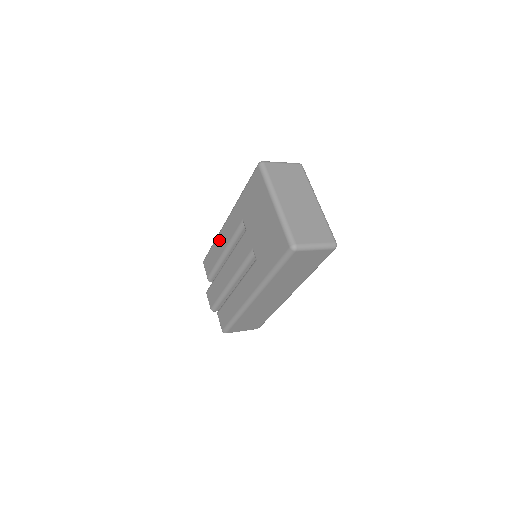
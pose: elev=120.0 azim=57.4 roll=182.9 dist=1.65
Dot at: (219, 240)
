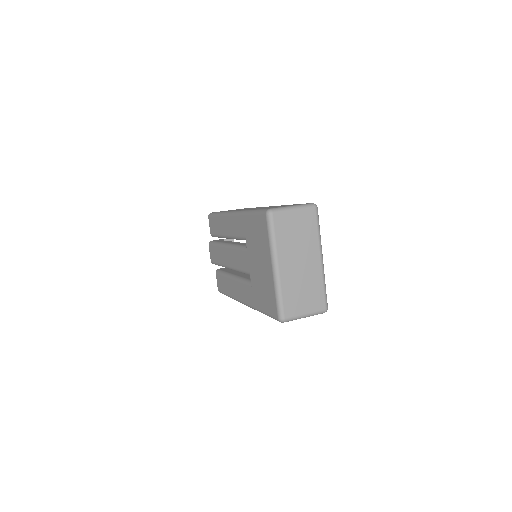
Dot at: (223, 221)
